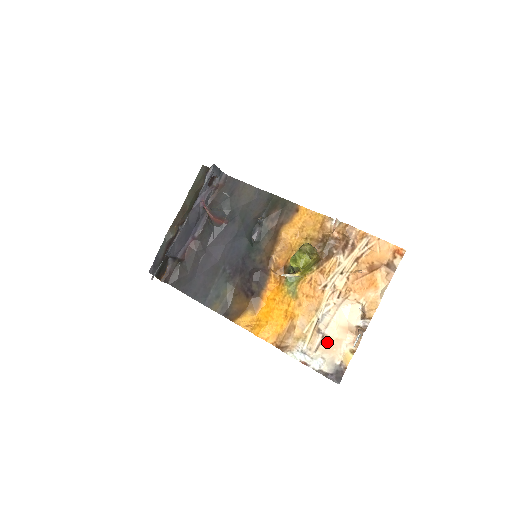
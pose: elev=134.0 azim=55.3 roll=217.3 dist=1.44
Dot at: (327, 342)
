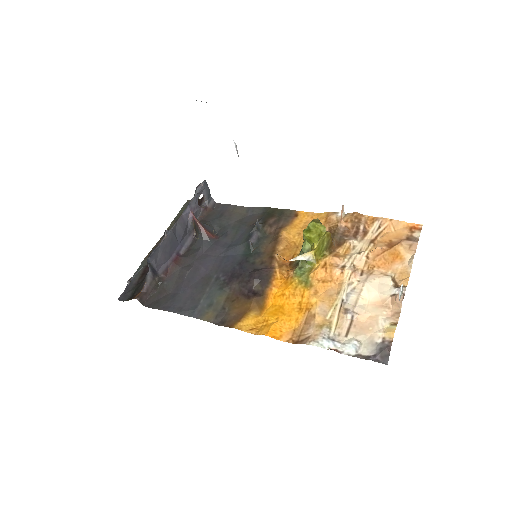
Dot at: (359, 323)
